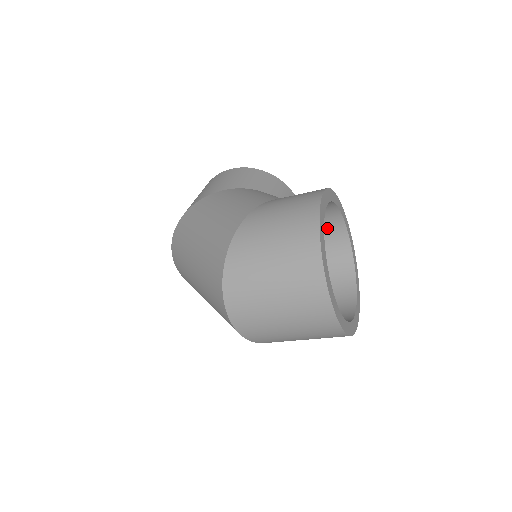
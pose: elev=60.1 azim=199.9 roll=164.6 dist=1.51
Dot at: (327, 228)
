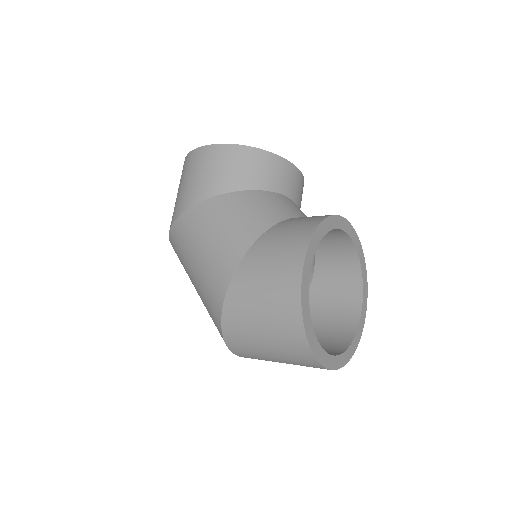
Dot at: occluded
